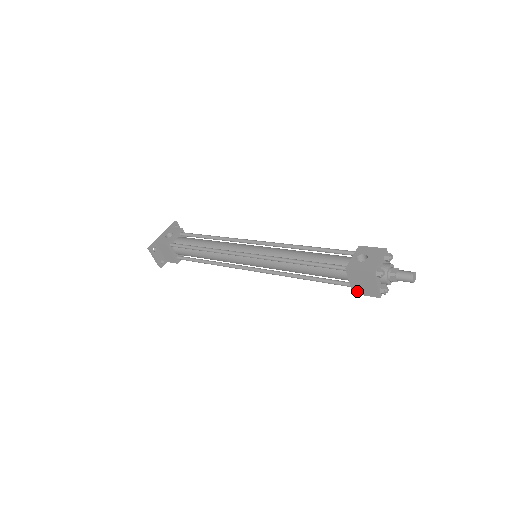
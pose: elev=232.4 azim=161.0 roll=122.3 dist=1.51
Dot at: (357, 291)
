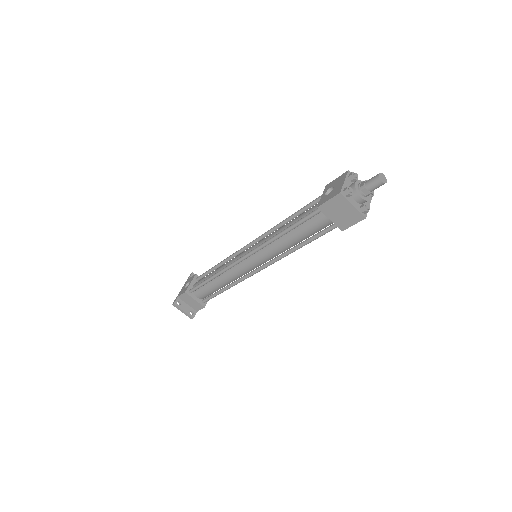
Dot at: (343, 225)
